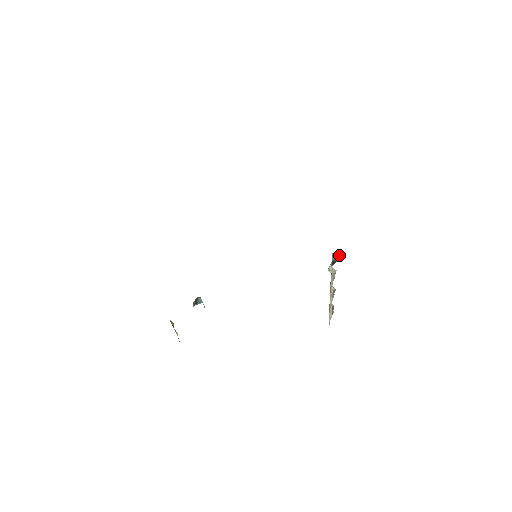
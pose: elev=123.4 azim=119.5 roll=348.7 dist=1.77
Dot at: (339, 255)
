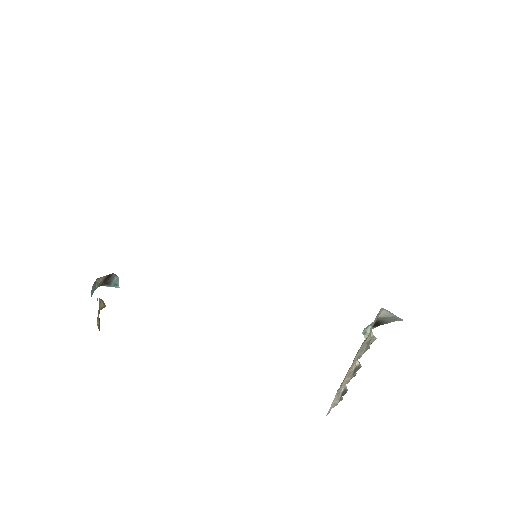
Dot at: (392, 315)
